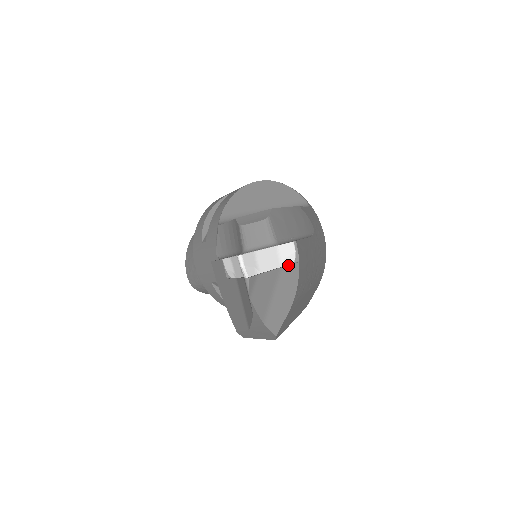
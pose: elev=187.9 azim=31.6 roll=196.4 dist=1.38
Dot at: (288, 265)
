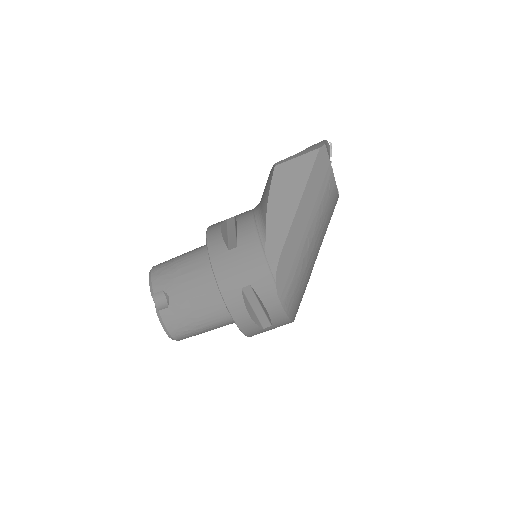
Dot at: occluded
